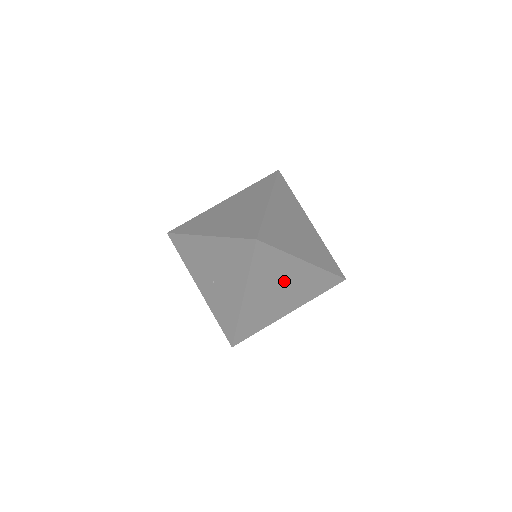
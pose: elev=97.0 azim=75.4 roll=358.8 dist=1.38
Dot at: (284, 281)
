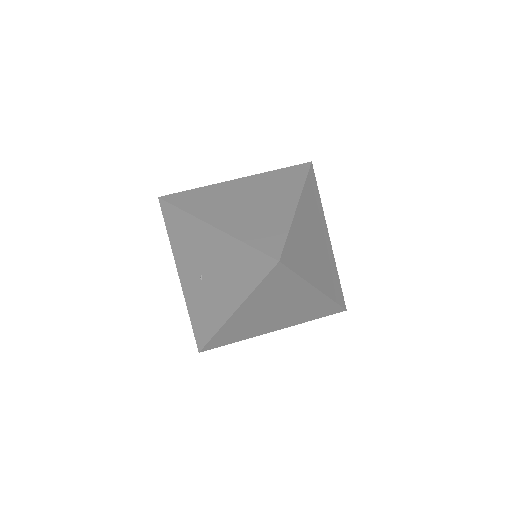
Dot at: (285, 303)
